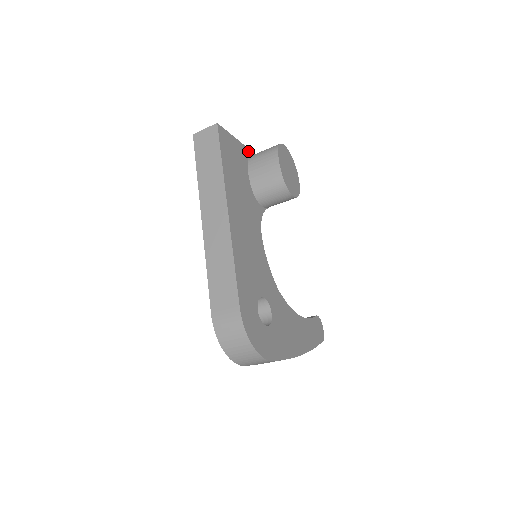
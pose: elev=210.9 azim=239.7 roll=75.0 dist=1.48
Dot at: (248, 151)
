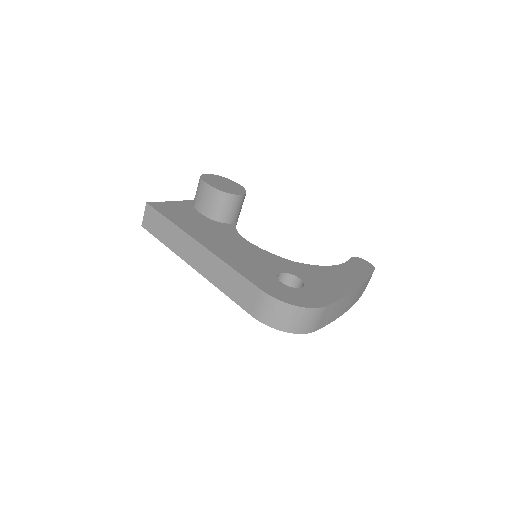
Dot at: (189, 202)
